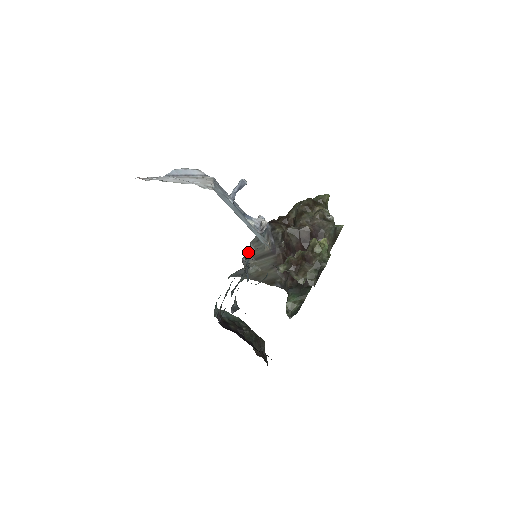
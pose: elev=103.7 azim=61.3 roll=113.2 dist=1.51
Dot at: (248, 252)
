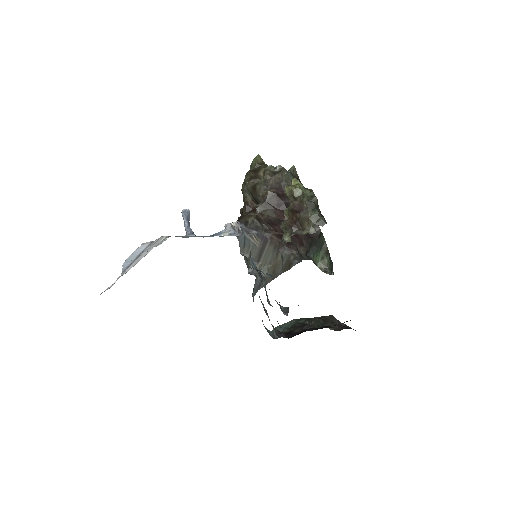
Dot at: (246, 262)
